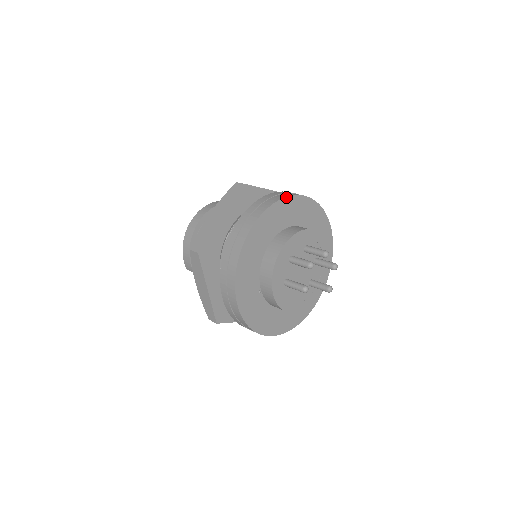
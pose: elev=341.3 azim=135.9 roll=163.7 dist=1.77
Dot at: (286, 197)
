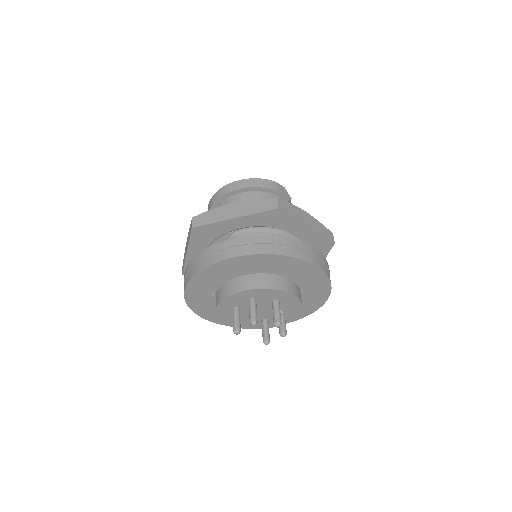
Dot at: (290, 256)
